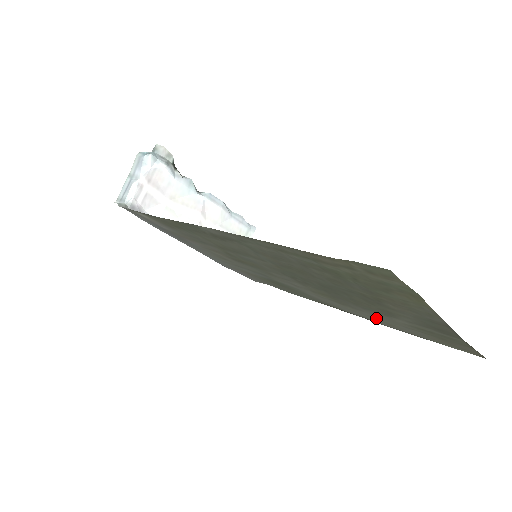
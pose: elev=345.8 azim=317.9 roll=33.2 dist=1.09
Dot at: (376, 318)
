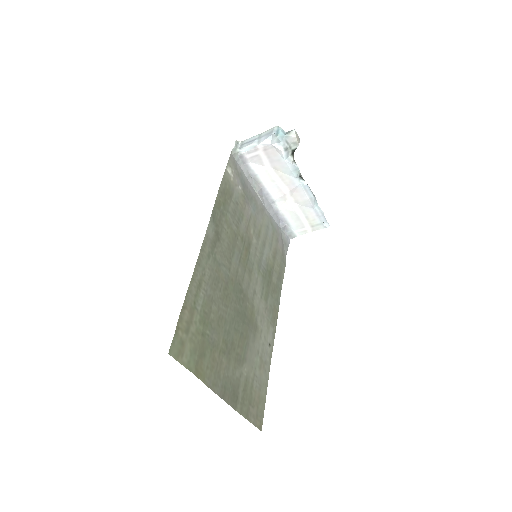
Dot at: (259, 353)
